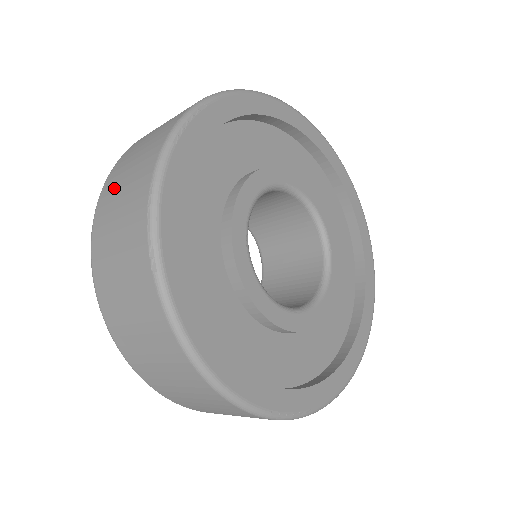
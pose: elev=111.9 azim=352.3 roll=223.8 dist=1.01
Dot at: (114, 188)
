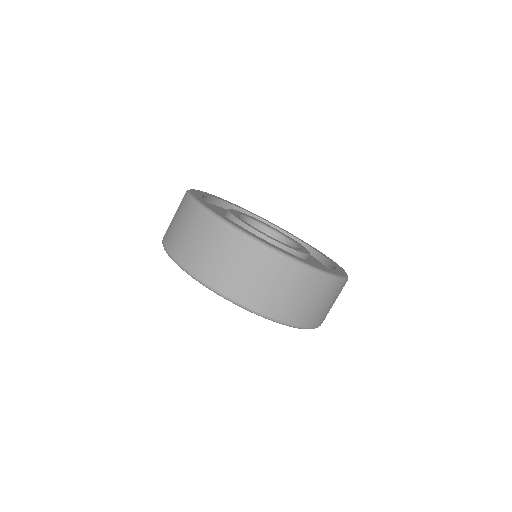
Dot at: (198, 257)
